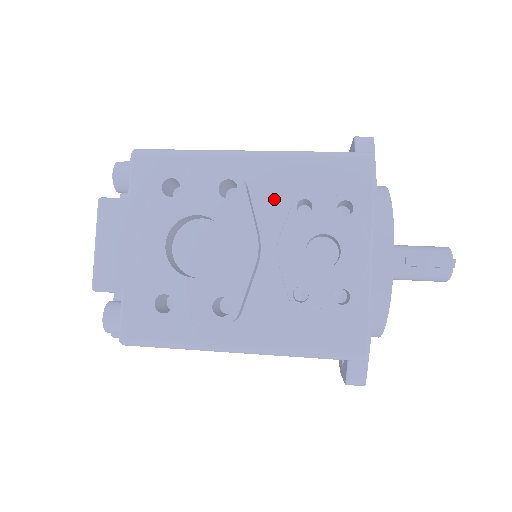
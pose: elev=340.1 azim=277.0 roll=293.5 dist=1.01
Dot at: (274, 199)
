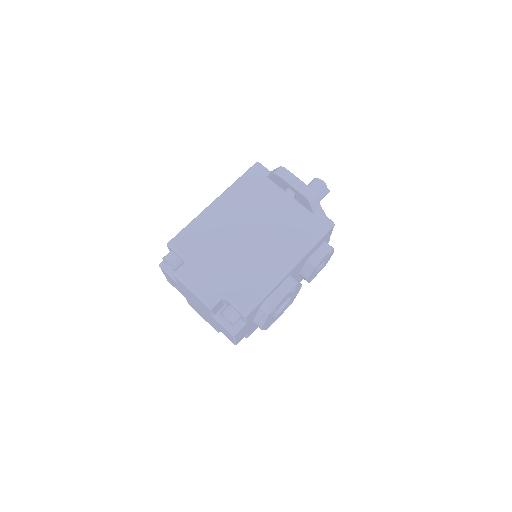
Dot at: (300, 267)
